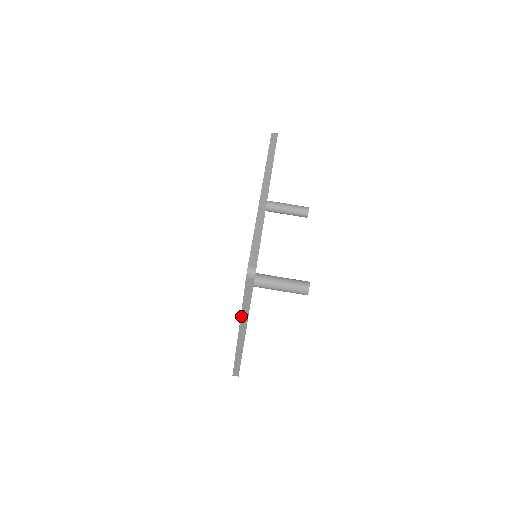
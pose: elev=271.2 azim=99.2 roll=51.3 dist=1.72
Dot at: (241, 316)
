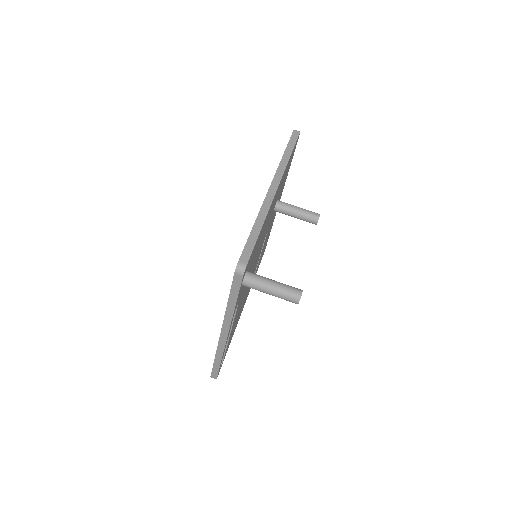
Dot at: (225, 315)
